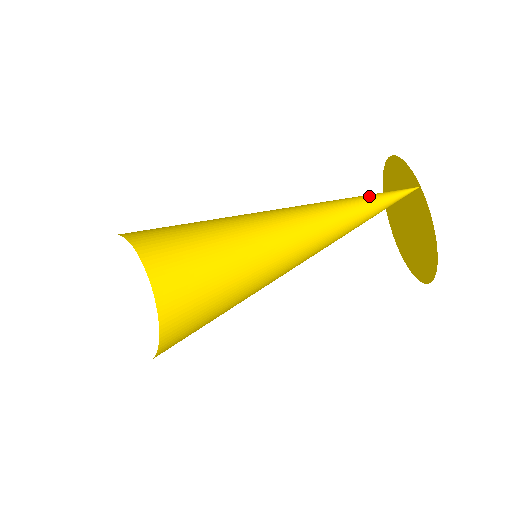
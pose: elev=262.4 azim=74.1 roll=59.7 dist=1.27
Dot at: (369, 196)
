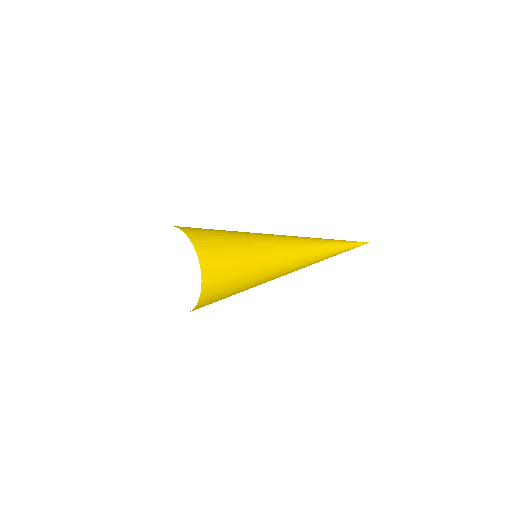
Dot at: (332, 239)
